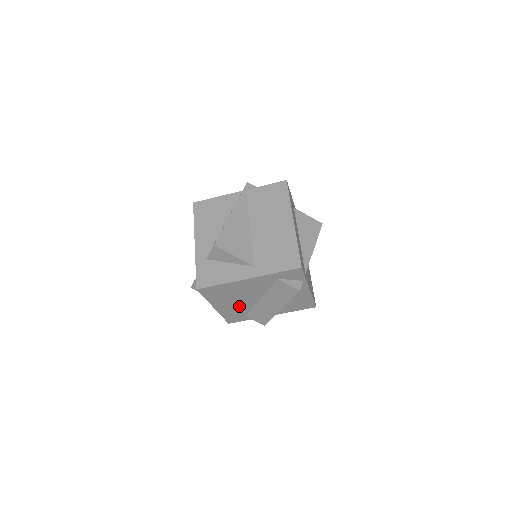
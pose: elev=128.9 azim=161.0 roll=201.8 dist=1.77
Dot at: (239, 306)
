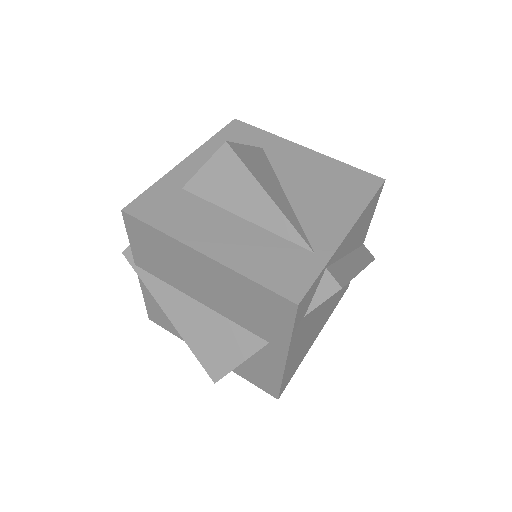
Dot at: (327, 309)
